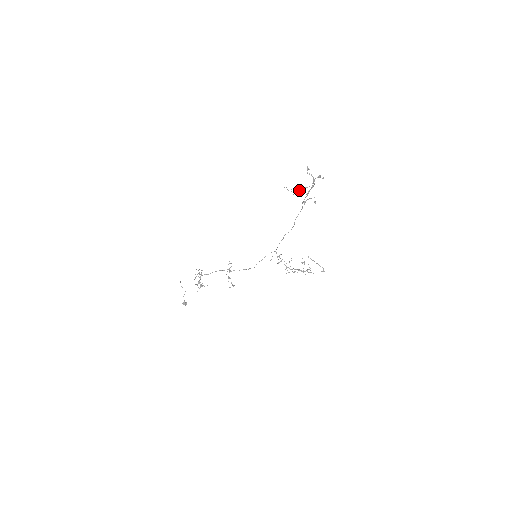
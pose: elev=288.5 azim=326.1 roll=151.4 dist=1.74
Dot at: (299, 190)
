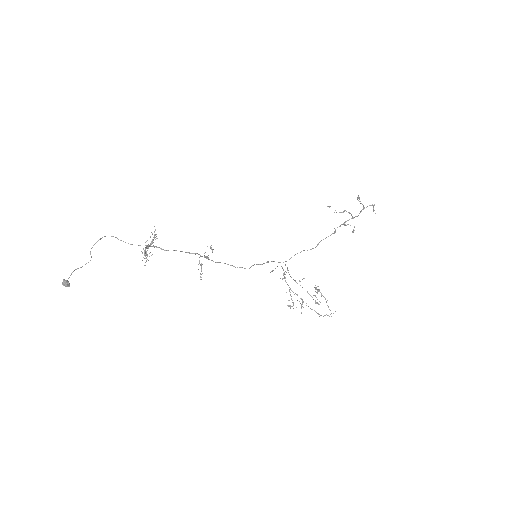
Dot at: (343, 211)
